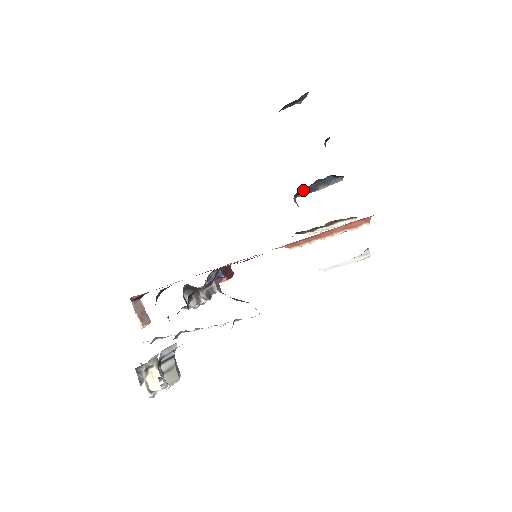
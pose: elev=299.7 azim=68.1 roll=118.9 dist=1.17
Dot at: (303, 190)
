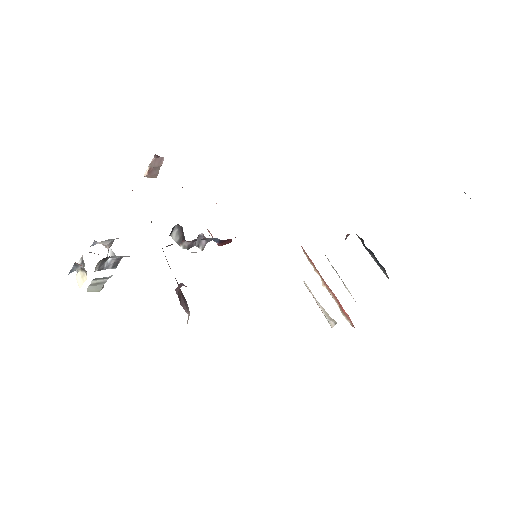
Dot at: (362, 239)
